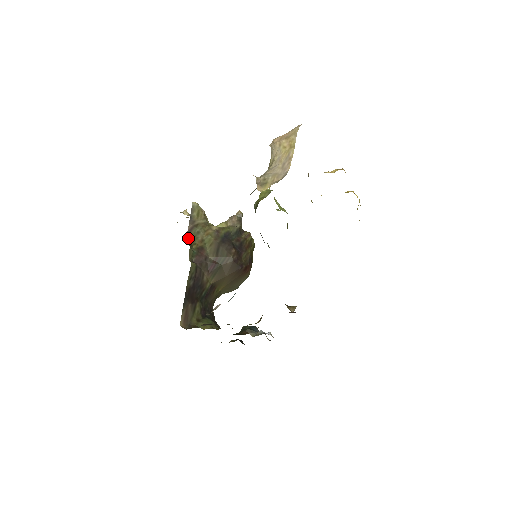
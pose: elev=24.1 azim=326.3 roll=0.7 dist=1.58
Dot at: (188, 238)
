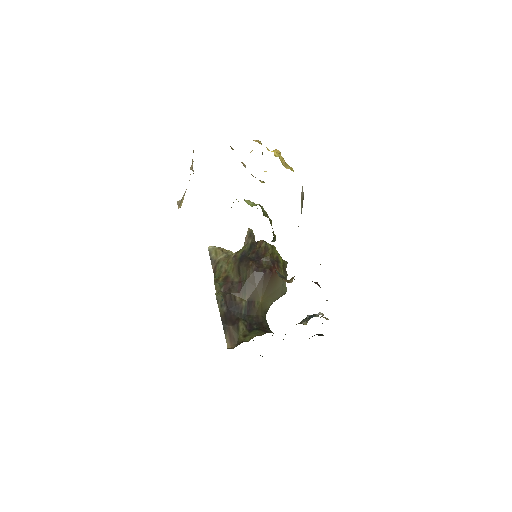
Dot at: (215, 276)
